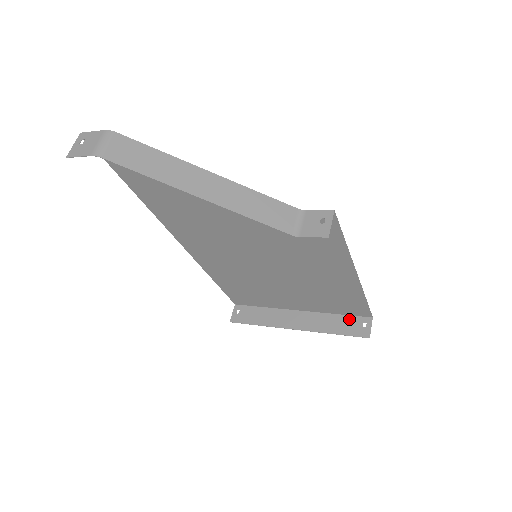
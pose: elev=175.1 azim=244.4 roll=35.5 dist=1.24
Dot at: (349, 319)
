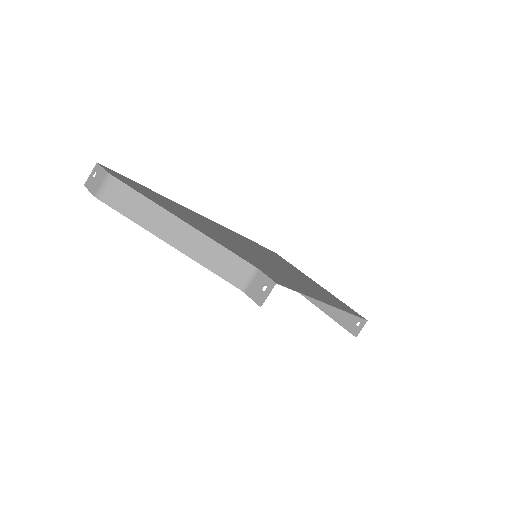
Dot at: occluded
